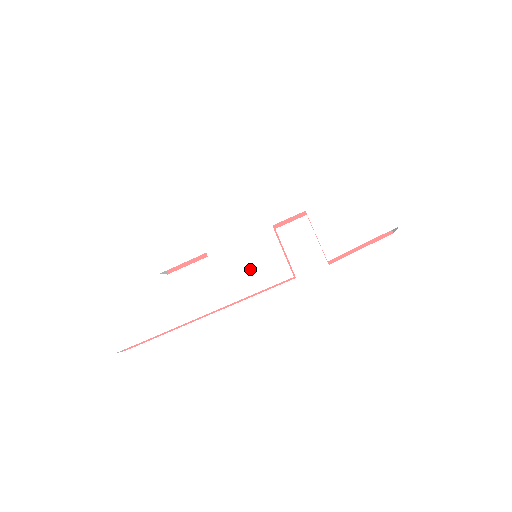
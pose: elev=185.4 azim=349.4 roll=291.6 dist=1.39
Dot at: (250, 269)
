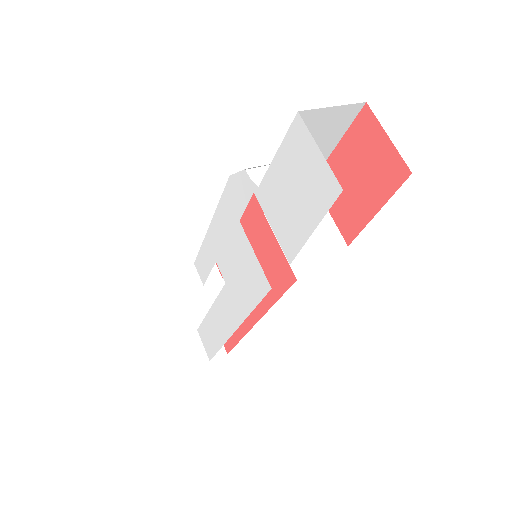
Dot at: (242, 279)
